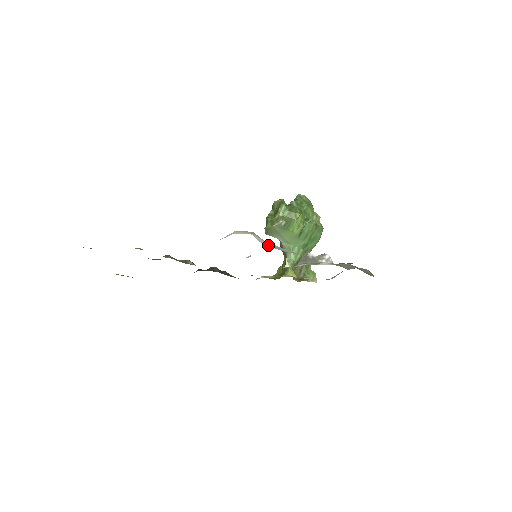
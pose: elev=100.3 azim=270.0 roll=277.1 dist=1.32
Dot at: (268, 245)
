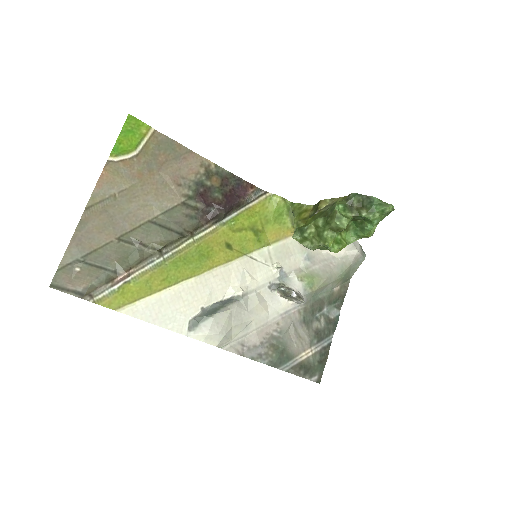
Dot at: (227, 344)
